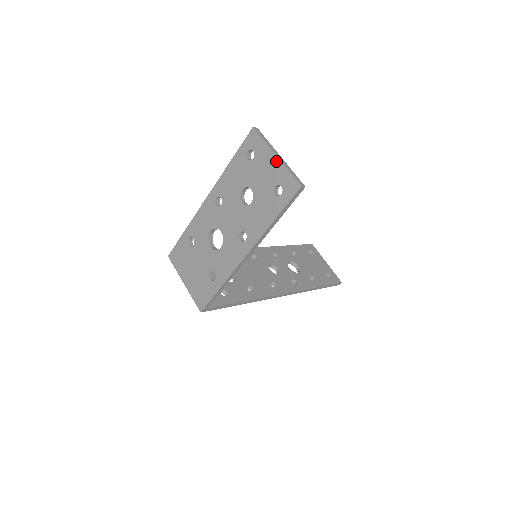
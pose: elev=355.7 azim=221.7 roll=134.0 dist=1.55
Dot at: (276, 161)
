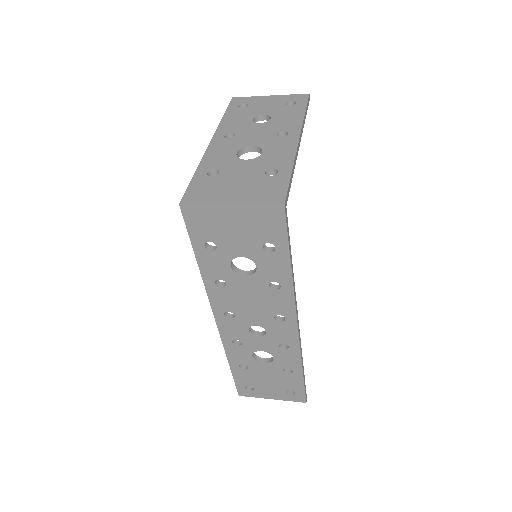
Dot at: (273, 97)
